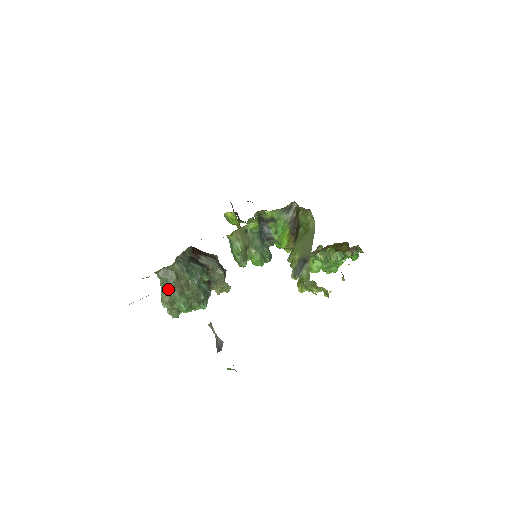
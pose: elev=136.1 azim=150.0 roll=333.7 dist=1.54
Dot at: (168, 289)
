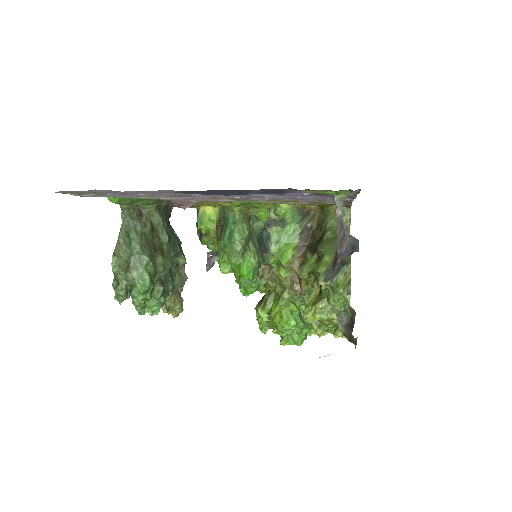
Dot at: (134, 239)
